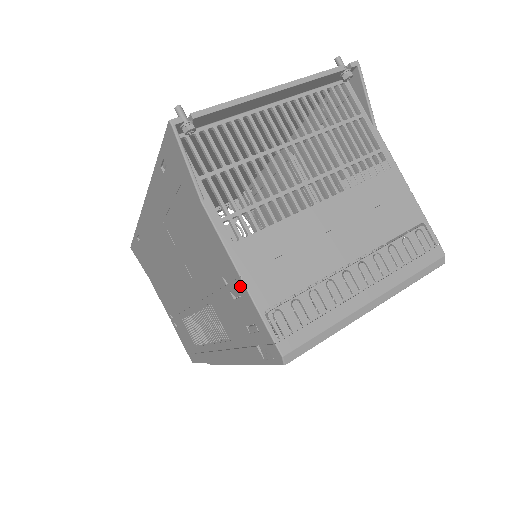
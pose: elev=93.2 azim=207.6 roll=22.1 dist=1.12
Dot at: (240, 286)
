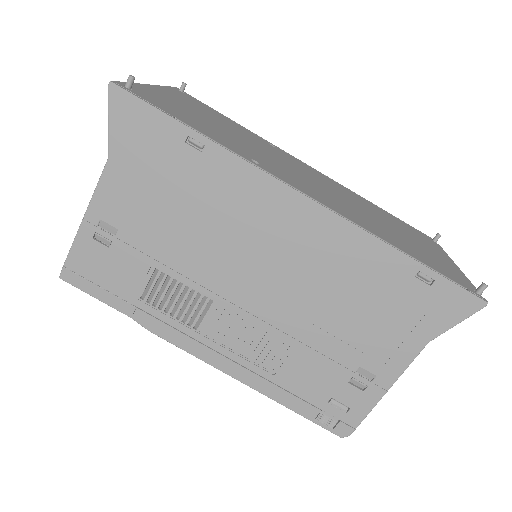
Dot at: (377, 391)
